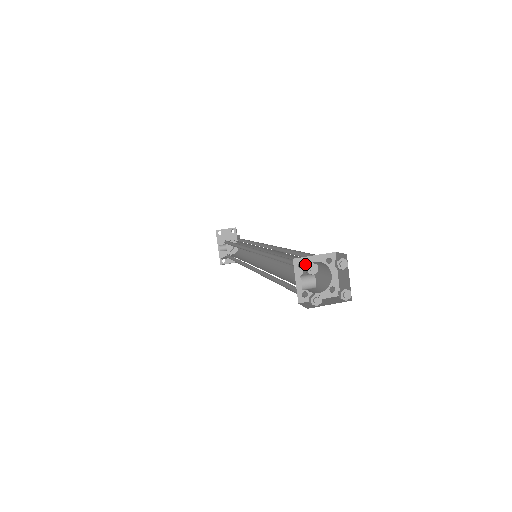
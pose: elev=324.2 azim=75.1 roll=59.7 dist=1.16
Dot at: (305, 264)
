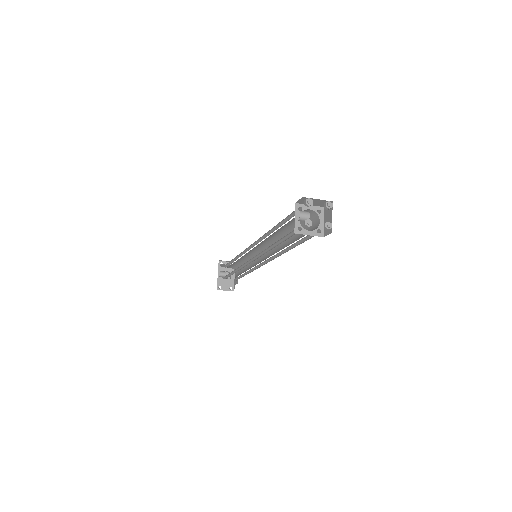
Dot at: (303, 209)
